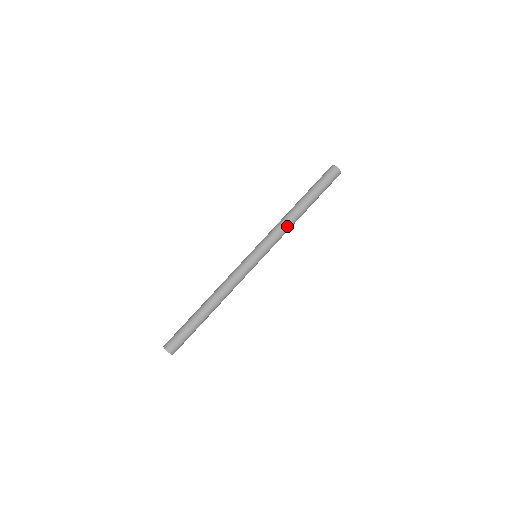
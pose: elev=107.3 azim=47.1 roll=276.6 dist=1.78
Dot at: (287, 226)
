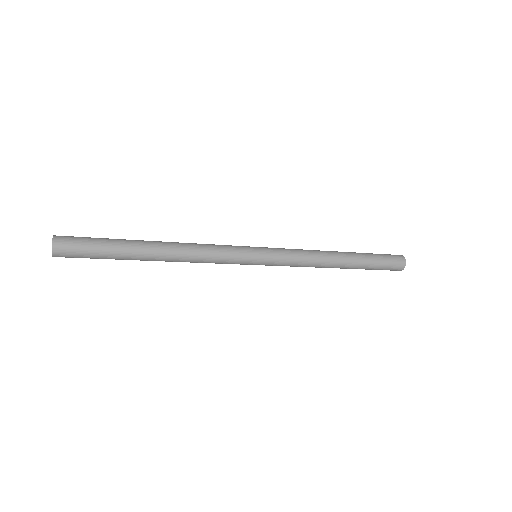
Dot at: (315, 258)
